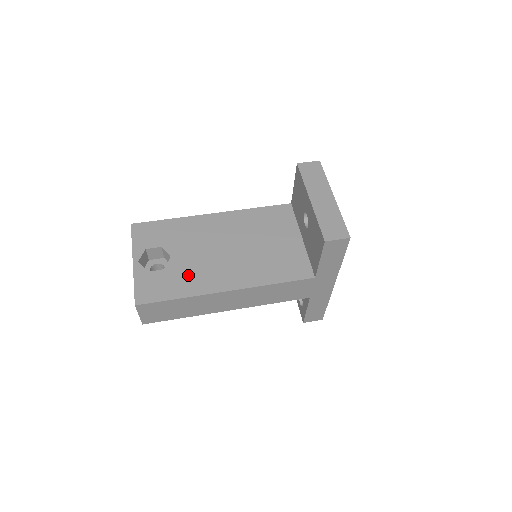
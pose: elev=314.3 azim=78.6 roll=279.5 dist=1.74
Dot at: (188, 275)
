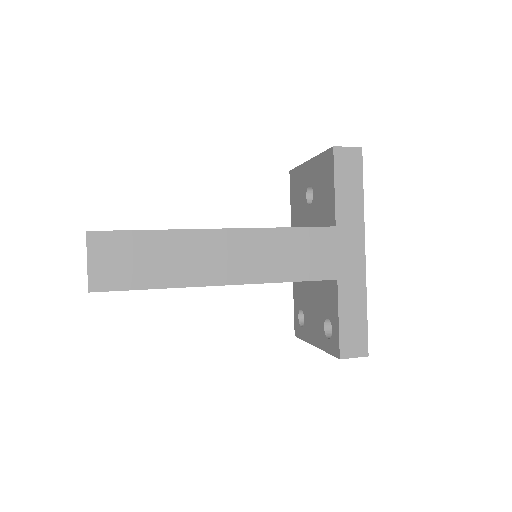
Dot at: occluded
